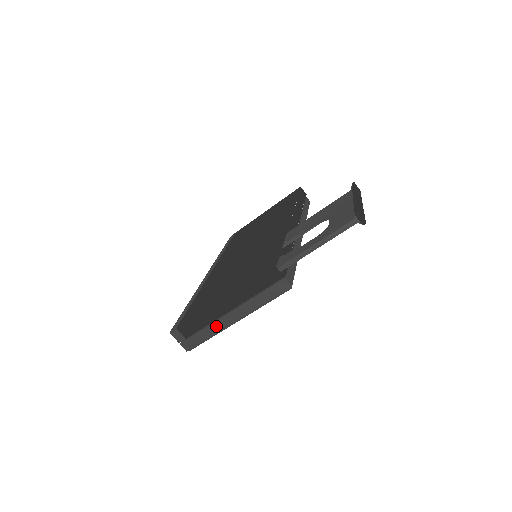
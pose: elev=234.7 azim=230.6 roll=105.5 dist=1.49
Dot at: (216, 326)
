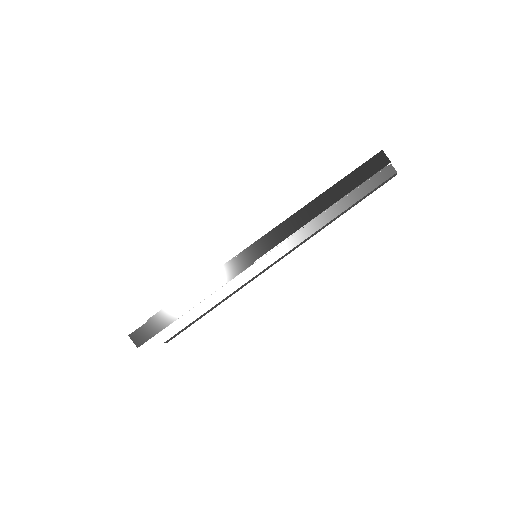
Dot at: occluded
